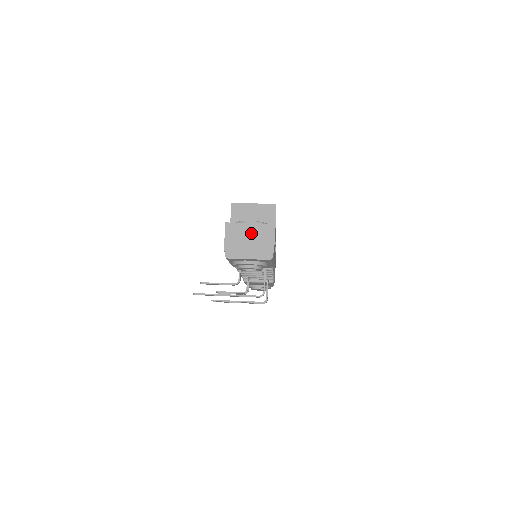
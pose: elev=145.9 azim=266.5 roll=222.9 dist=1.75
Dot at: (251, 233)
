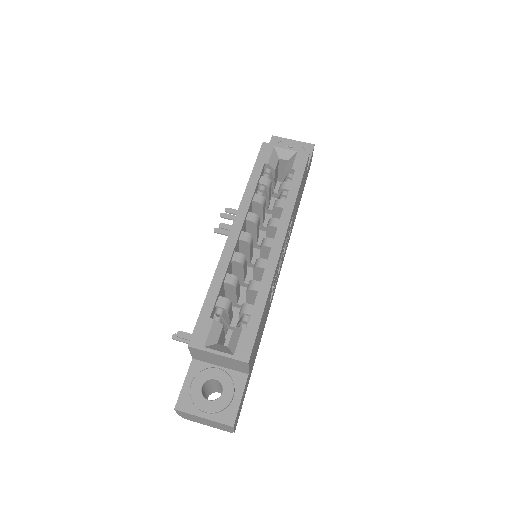
Dot at: (206, 421)
